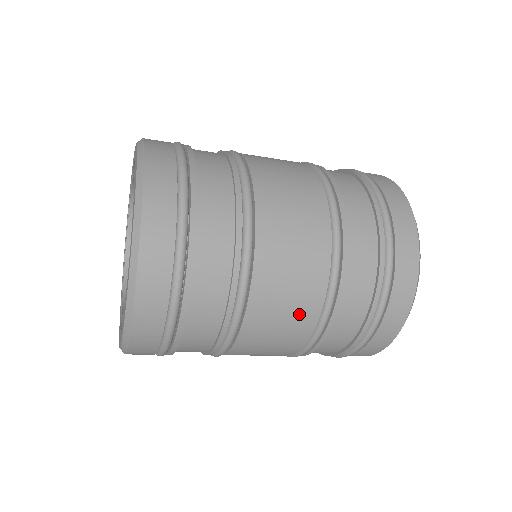
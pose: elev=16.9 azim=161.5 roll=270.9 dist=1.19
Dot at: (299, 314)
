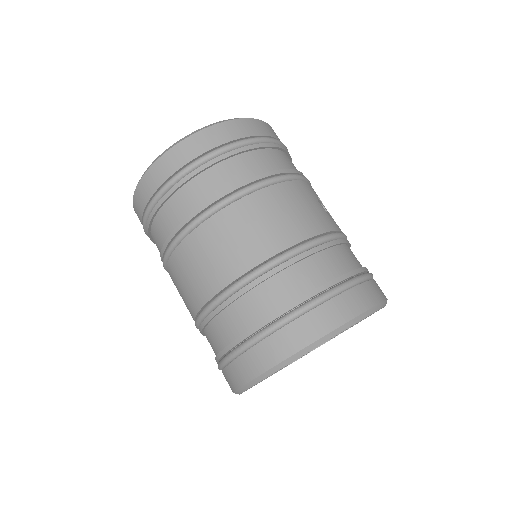
Dot at: (188, 299)
